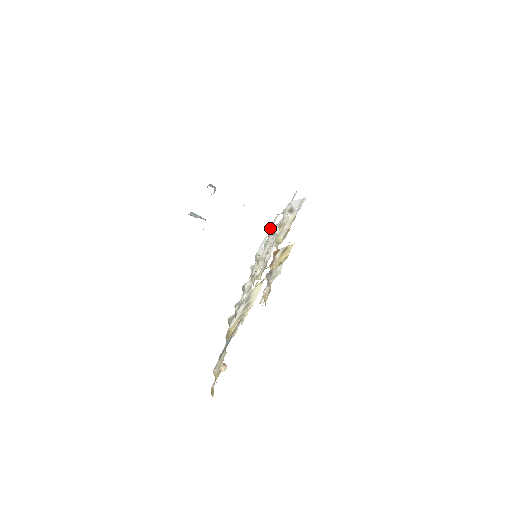
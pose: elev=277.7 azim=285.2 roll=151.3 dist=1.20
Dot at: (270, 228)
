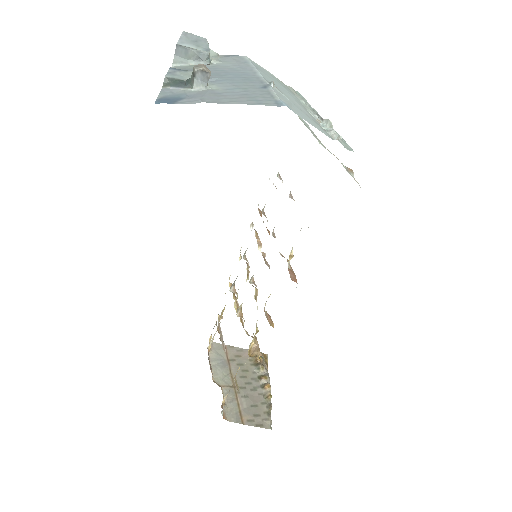
Dot at: occluded
